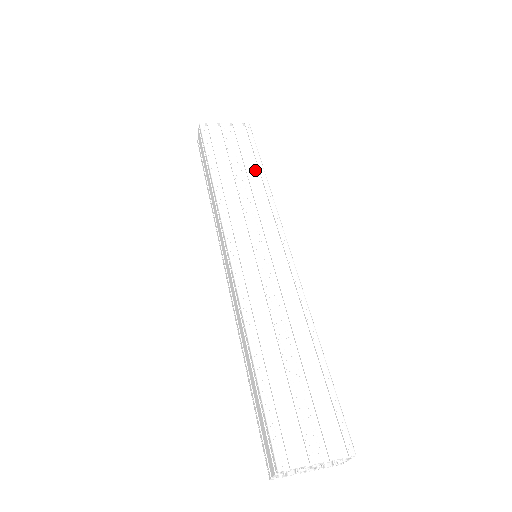
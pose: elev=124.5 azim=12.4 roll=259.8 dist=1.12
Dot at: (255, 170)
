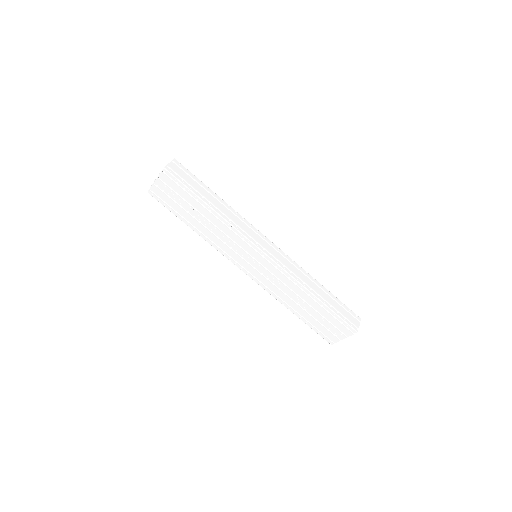
Dot at: (206, 211)
